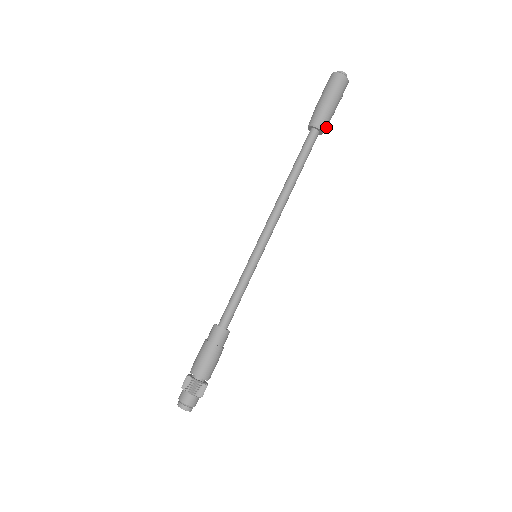
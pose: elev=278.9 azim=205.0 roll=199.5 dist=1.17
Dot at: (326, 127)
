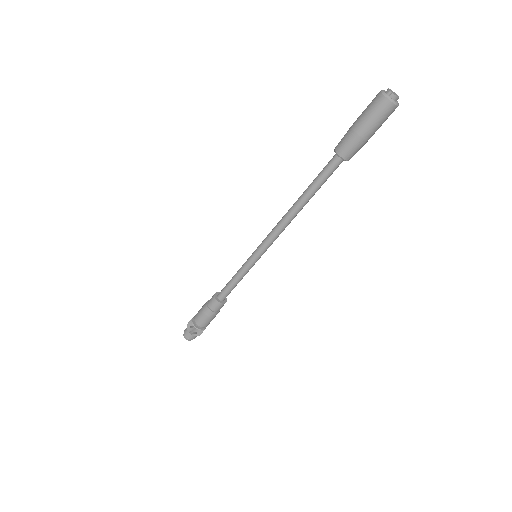
Dot at: occluded
